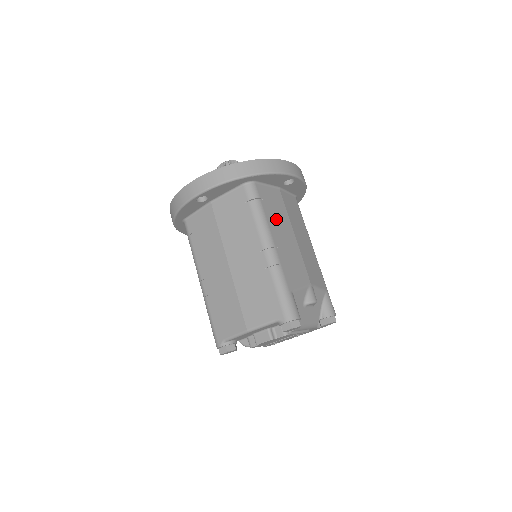
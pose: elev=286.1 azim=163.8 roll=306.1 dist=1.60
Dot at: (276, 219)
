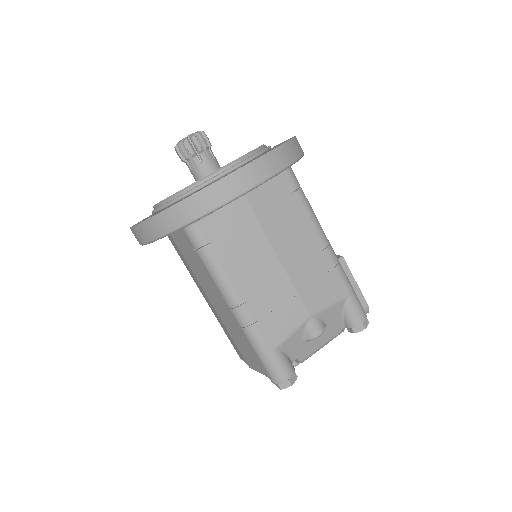
Dot at: (241, 256)
